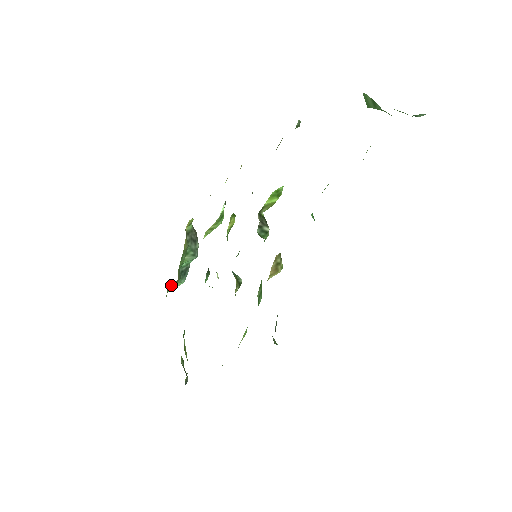
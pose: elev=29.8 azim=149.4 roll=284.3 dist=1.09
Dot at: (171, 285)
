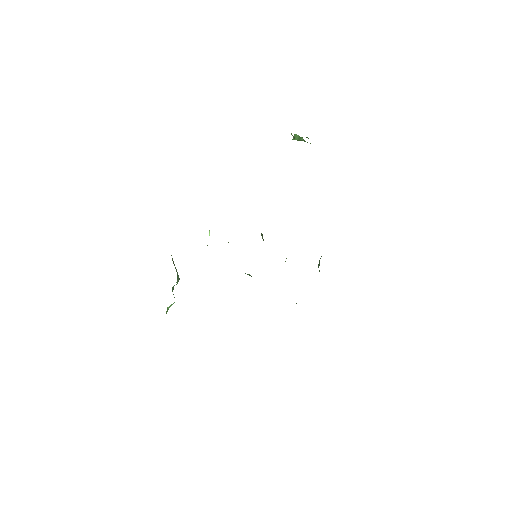
Dot at: (167, 308)
